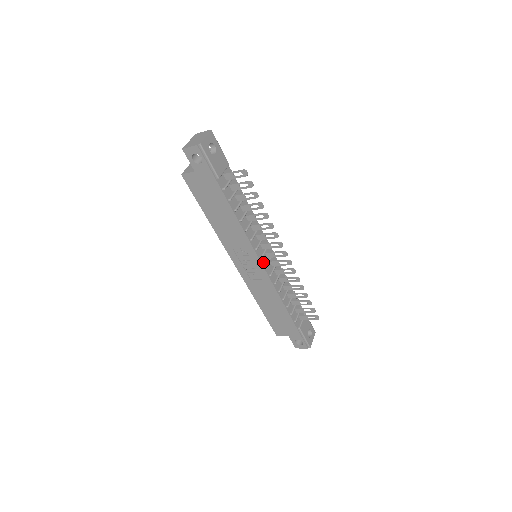
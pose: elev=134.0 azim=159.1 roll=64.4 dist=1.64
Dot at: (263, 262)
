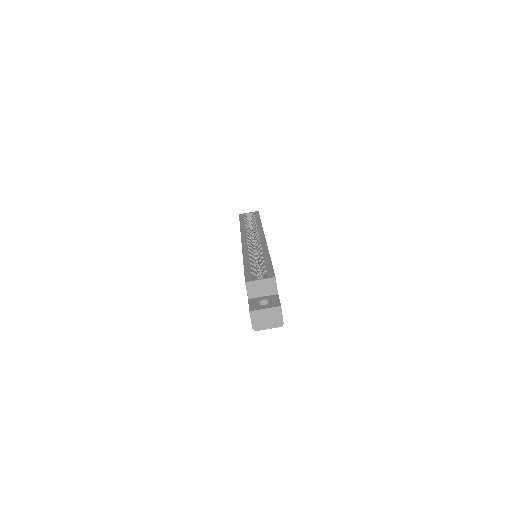
Dot at: occluded
